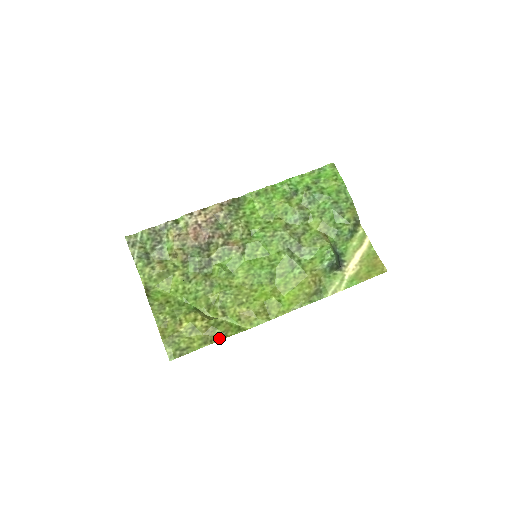
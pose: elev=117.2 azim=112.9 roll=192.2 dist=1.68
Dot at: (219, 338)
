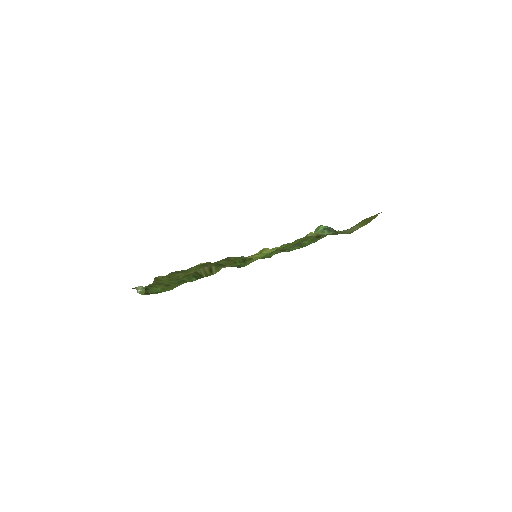
Dot at: (220, 261)
